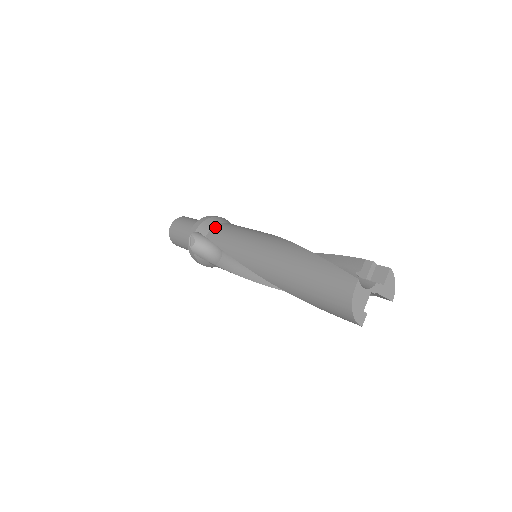
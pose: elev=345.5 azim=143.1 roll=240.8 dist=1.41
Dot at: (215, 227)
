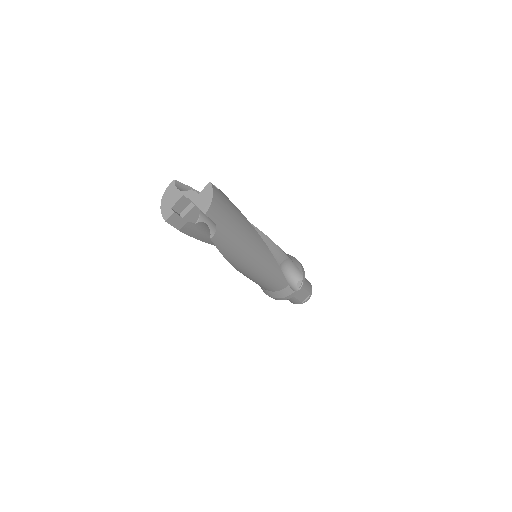
Dot at: occluded
